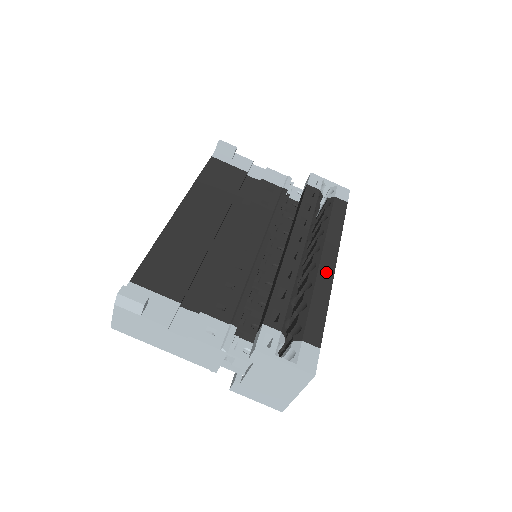
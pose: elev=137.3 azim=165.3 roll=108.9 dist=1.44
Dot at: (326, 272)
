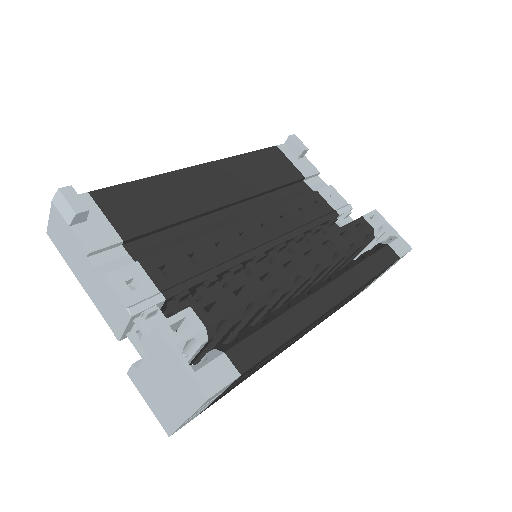
Dot at: (317, 305)
